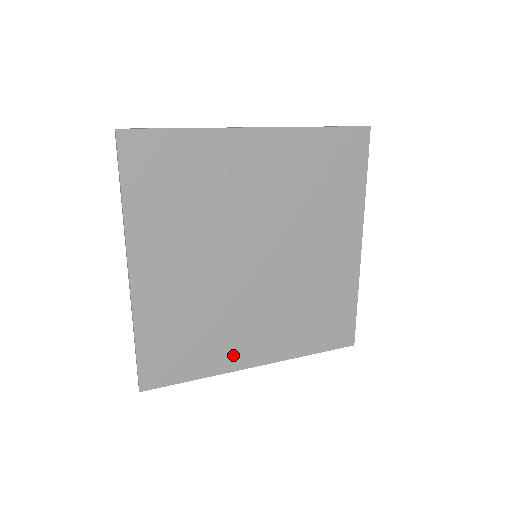
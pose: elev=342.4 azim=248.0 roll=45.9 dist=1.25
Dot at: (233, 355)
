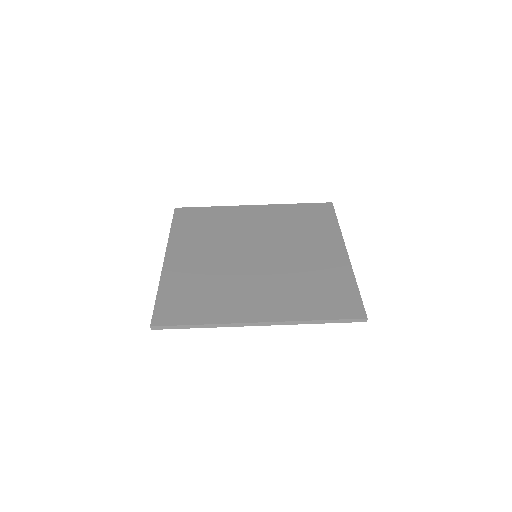
Dot at: occluded
